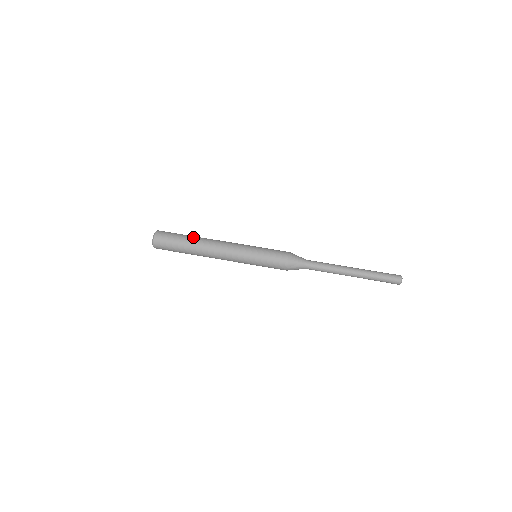
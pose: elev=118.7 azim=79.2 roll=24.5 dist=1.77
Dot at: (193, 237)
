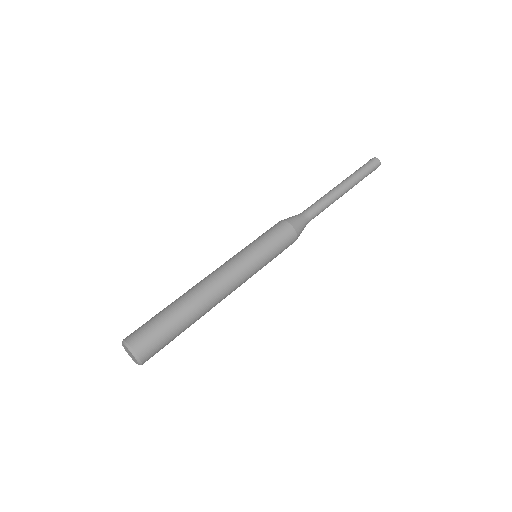
Dot at: (184, 308)
